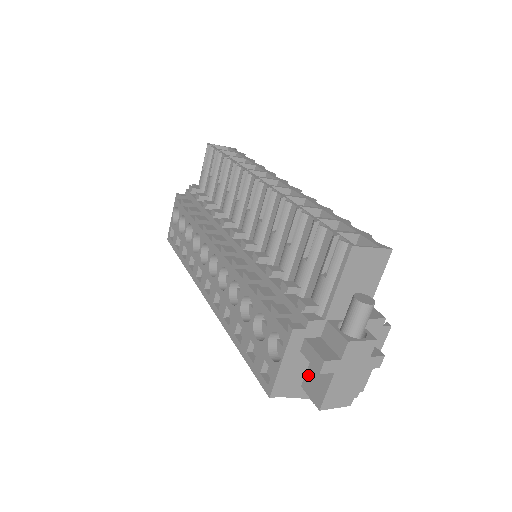
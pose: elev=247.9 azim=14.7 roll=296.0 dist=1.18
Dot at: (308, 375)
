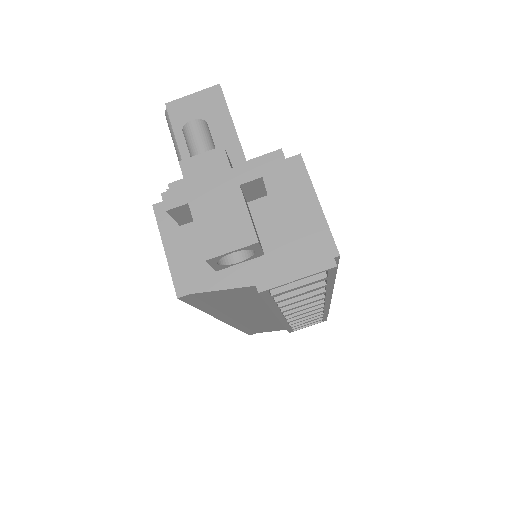
Dot at: occluded
